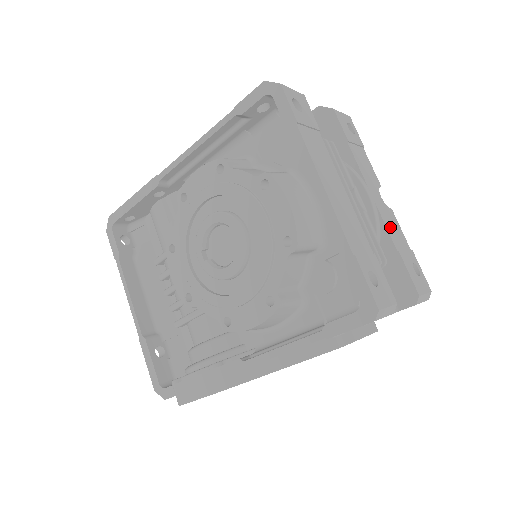
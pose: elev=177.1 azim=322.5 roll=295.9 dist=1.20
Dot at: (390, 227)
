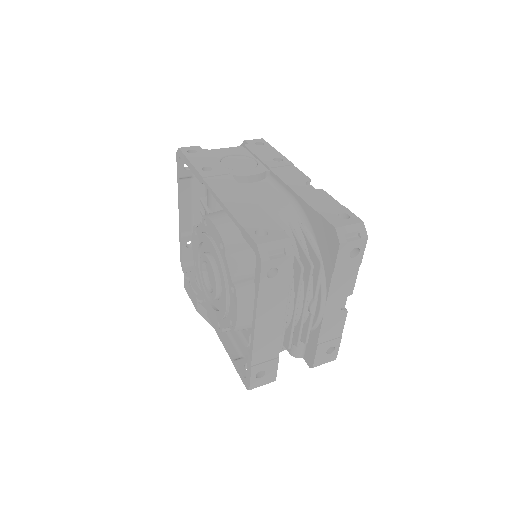
Dot at: (327, 328)
